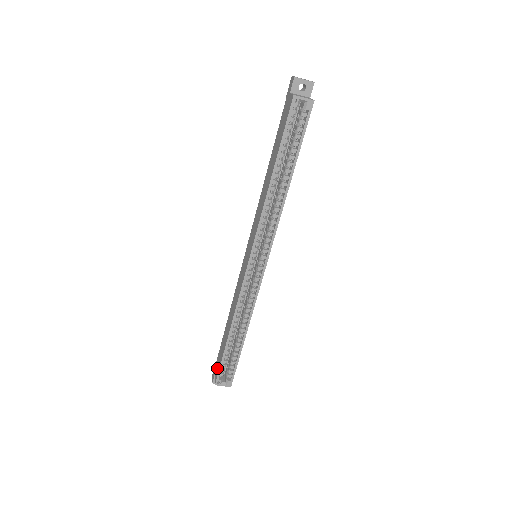
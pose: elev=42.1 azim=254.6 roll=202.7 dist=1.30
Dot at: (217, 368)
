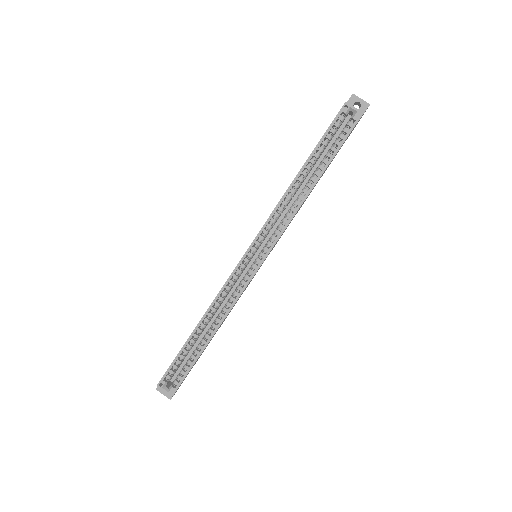
Dot at: occluded
